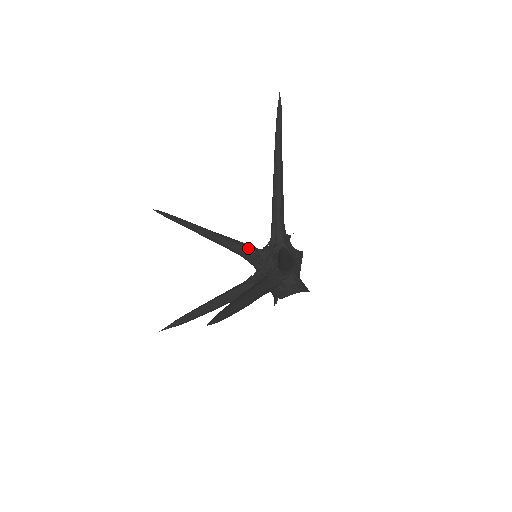
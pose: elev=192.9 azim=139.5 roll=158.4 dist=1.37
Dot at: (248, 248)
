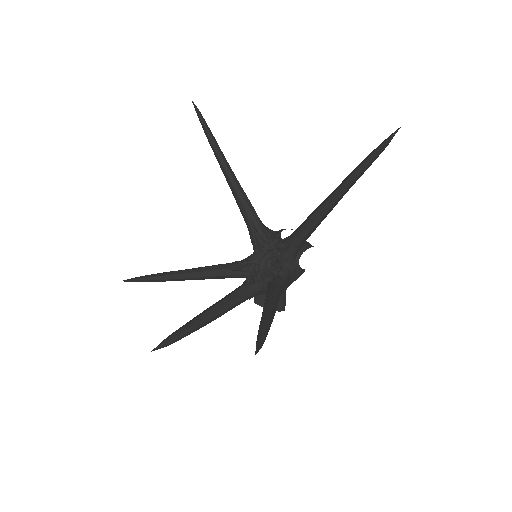
Dot at: (259, 228)
